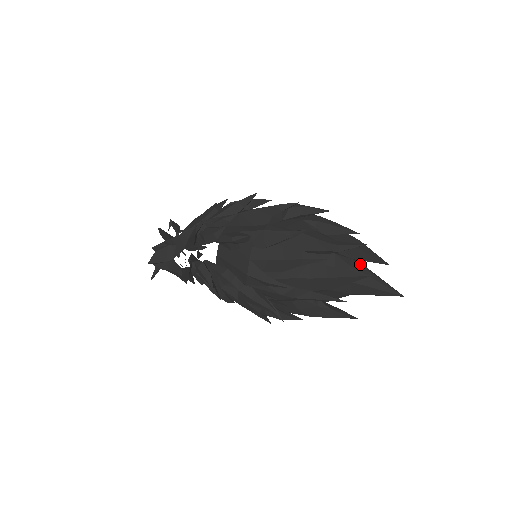
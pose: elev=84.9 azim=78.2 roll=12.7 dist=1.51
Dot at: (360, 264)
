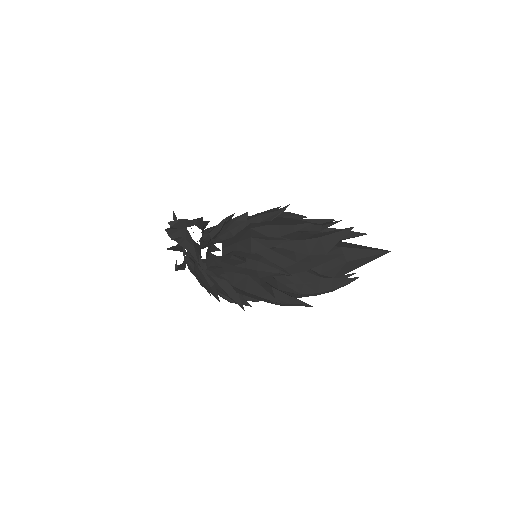
Dot at: occluded
